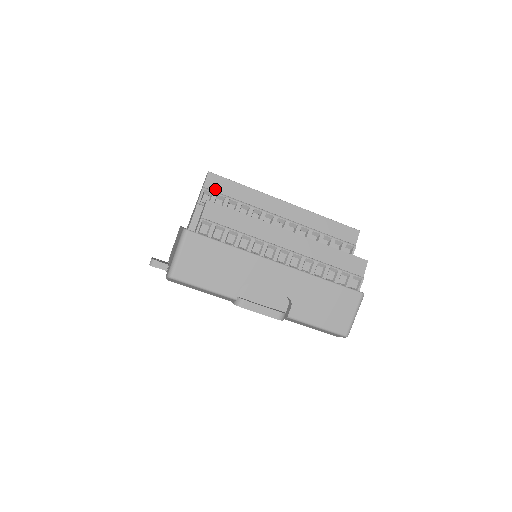
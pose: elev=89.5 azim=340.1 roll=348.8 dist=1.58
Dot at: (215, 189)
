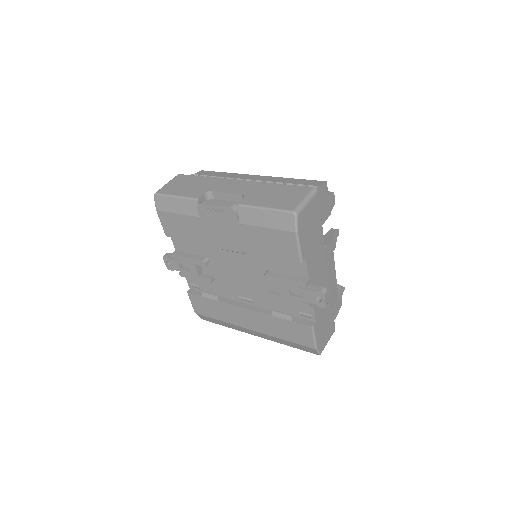
Dot at: occluded
